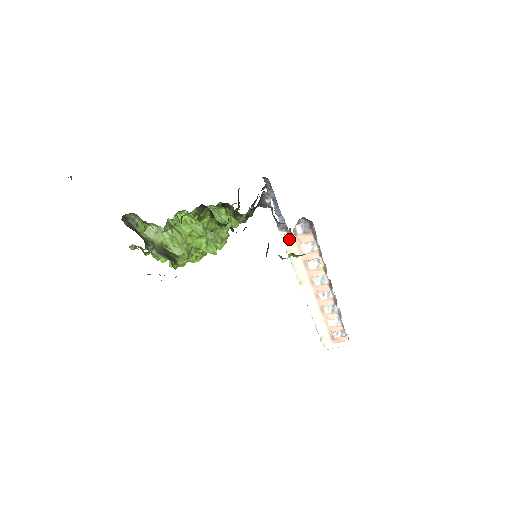
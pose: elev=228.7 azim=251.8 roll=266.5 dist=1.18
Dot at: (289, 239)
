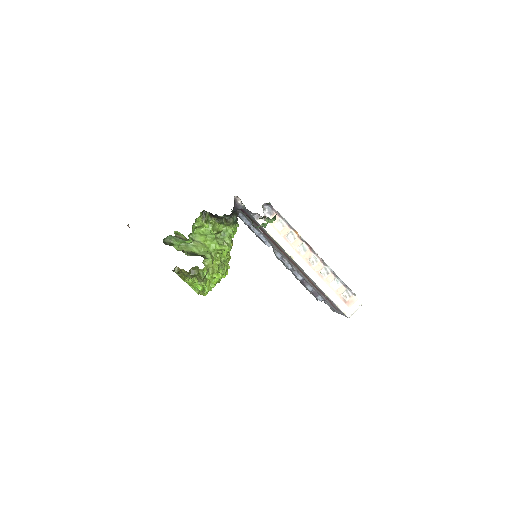
Dot at: occluded
